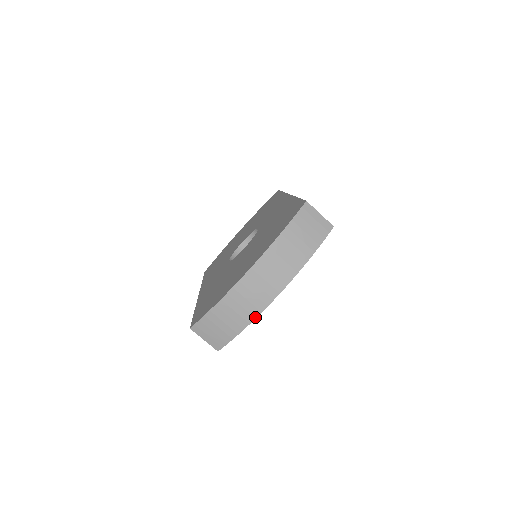
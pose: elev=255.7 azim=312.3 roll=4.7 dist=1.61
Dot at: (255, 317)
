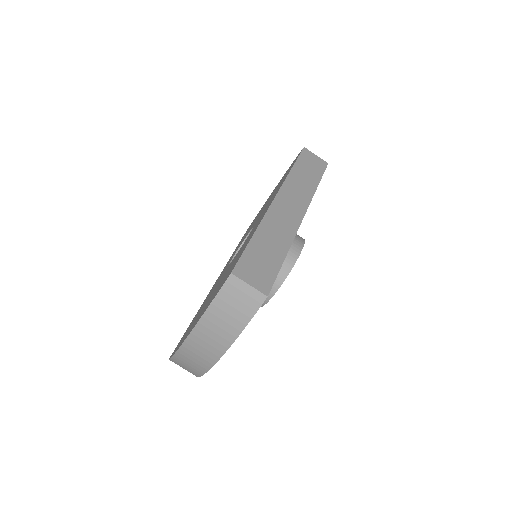
Dot at: (207, 370)
